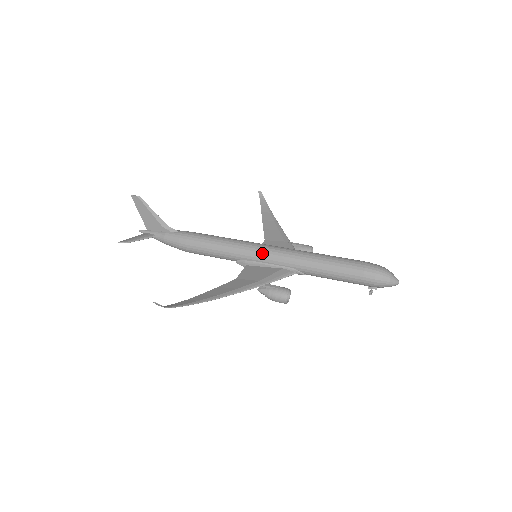
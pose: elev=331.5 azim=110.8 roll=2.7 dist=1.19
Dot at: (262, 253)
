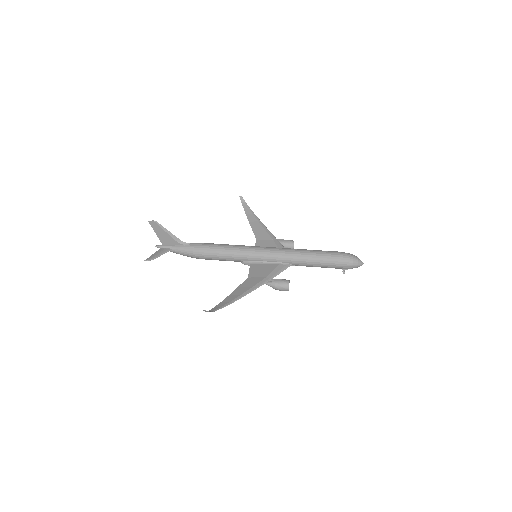
Dot at: (262, 255)
